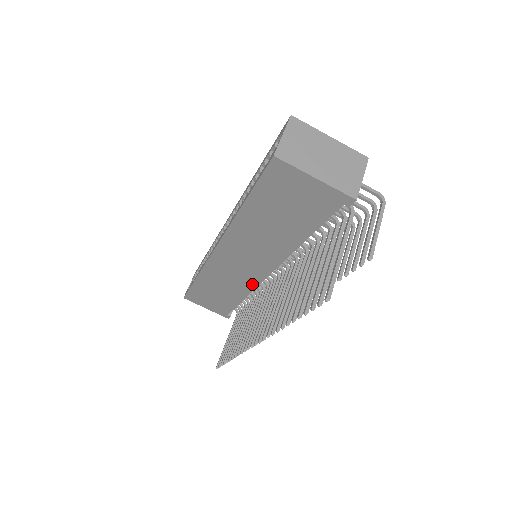
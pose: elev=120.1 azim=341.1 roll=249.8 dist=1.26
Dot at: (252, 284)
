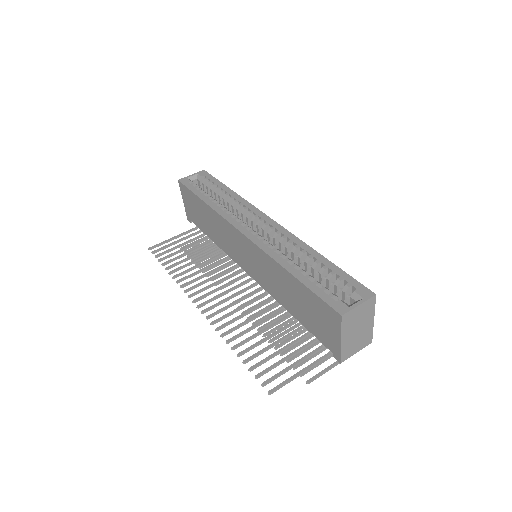
Dot at: (232, 256)
